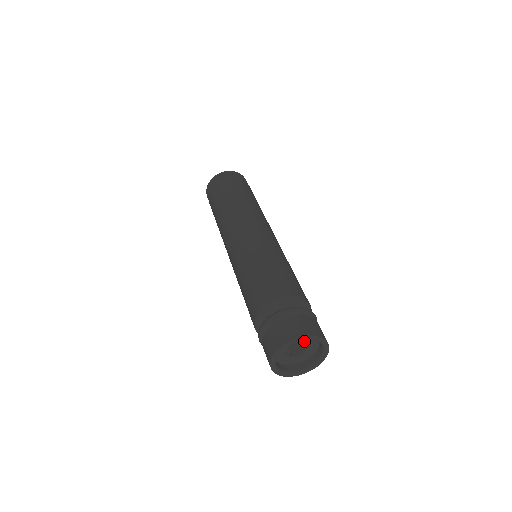
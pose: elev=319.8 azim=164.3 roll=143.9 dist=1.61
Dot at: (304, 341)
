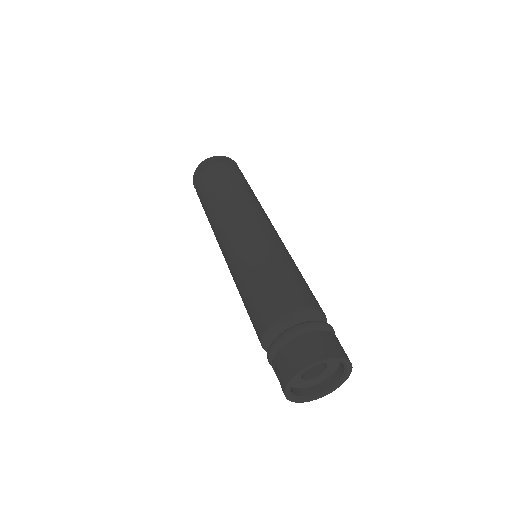
Dot at: (327, 366)
